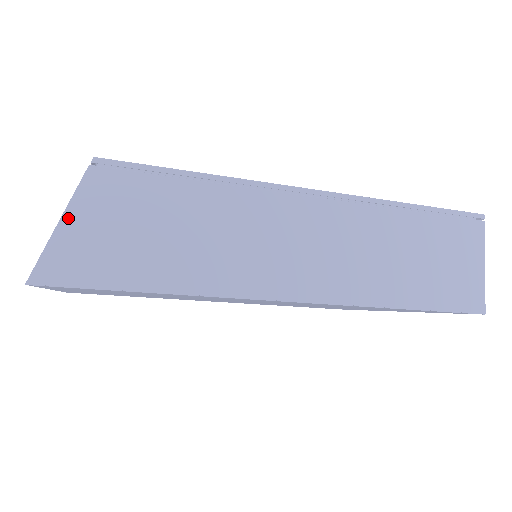
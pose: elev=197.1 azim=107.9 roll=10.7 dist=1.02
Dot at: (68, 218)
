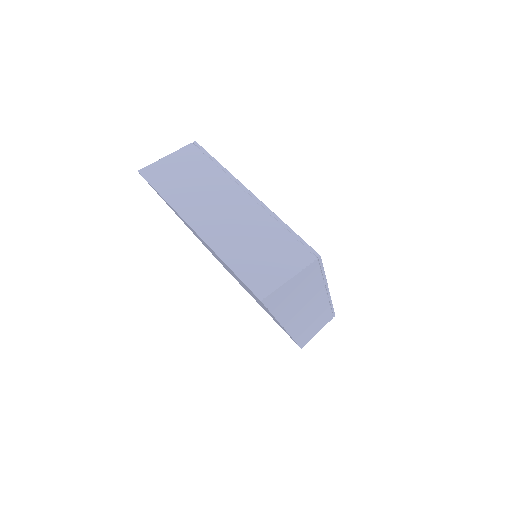
Dot at: (293, 278)
